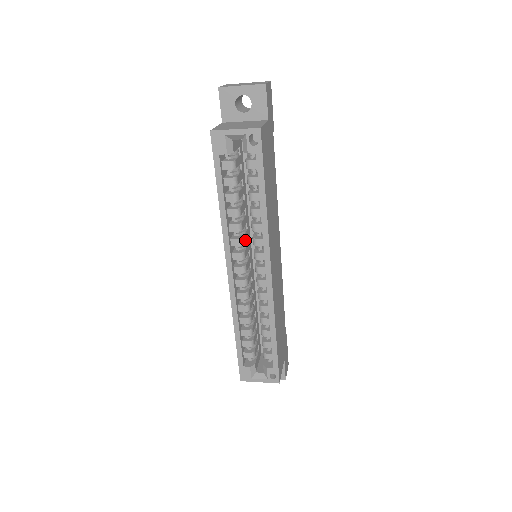
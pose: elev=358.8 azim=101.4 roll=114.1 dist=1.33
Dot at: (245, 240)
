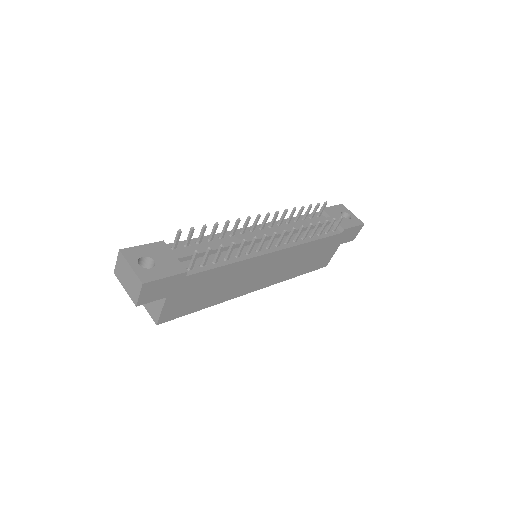
Dot at: occluded
